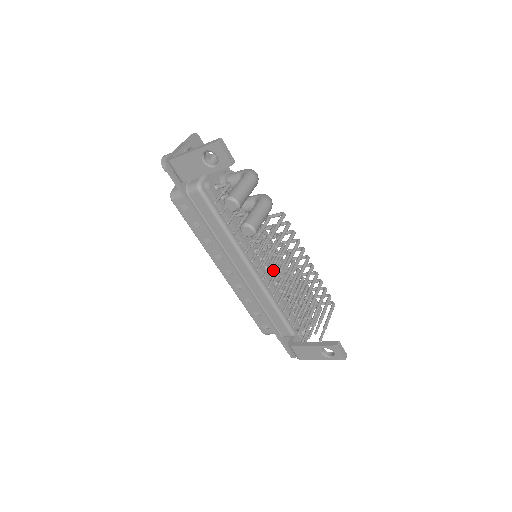
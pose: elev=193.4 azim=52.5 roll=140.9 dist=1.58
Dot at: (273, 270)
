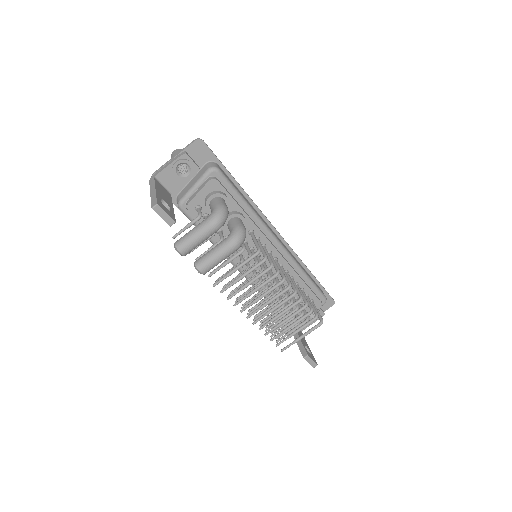
Dot at: occluded
